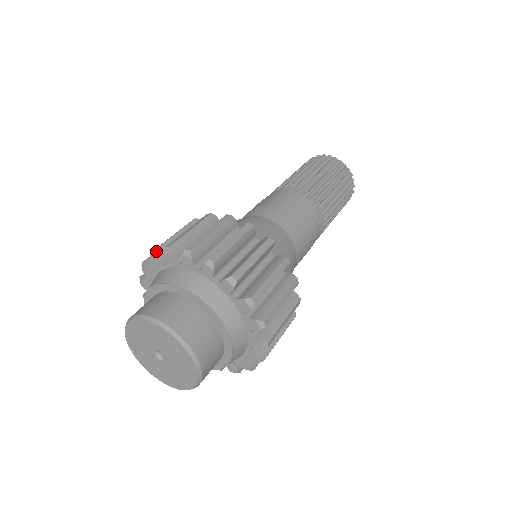
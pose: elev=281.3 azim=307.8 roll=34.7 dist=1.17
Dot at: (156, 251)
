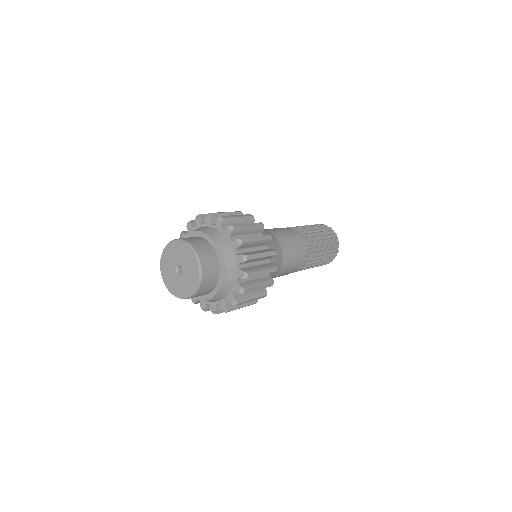
Dot at: (213, 214)
